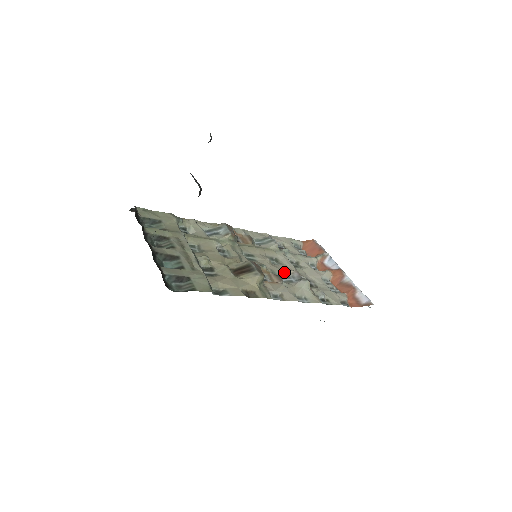
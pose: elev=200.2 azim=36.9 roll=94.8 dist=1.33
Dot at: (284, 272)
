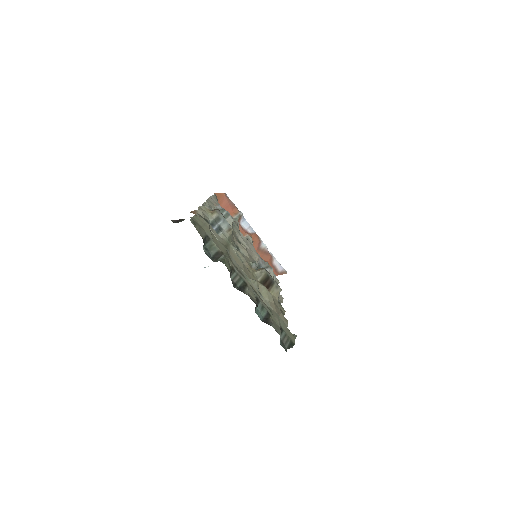
Dot at: (255, 260)
